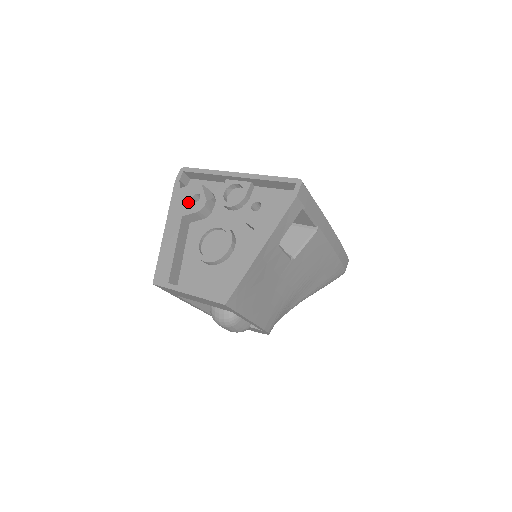
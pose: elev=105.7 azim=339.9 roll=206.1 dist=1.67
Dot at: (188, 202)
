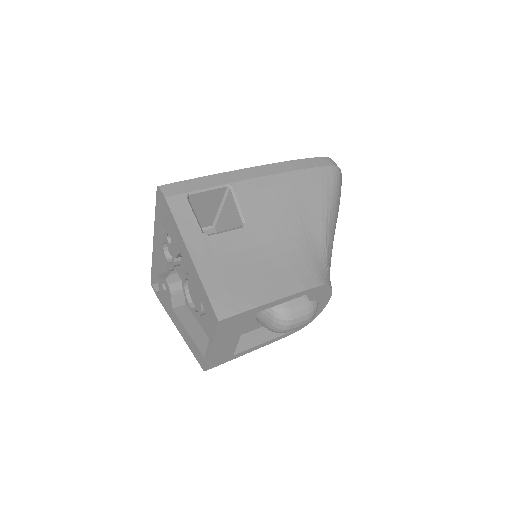
Dot at: (166, 296)
